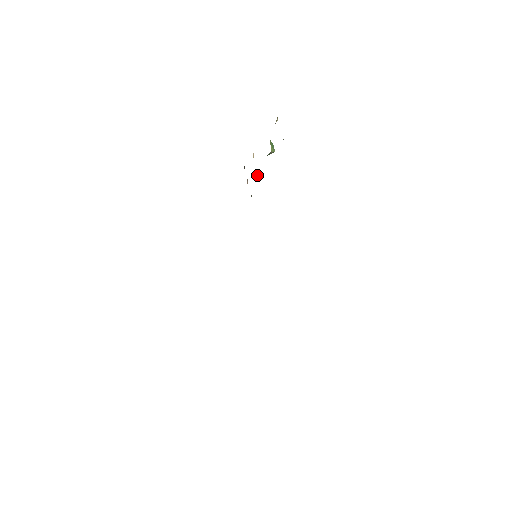
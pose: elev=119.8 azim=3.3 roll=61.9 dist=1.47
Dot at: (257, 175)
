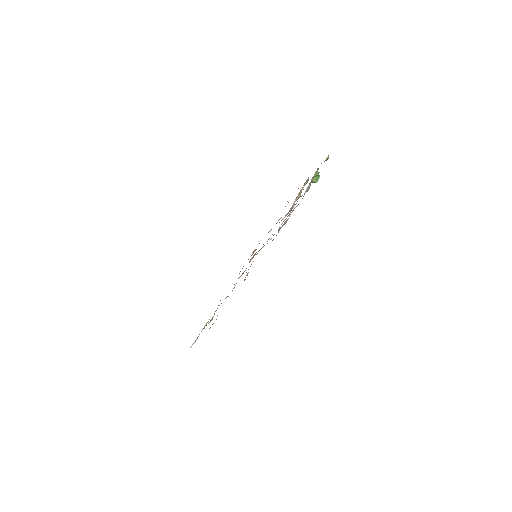
Dot at: (299, 195)
